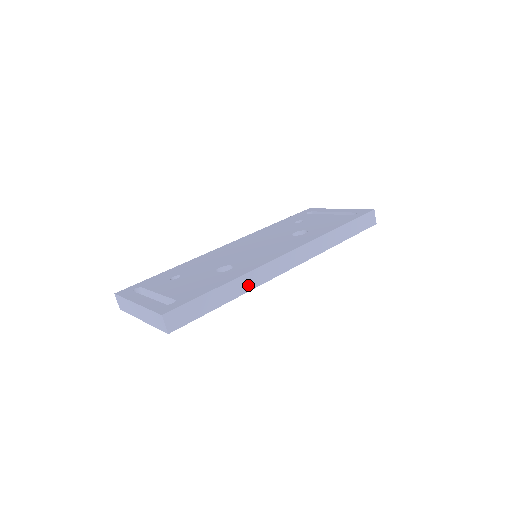
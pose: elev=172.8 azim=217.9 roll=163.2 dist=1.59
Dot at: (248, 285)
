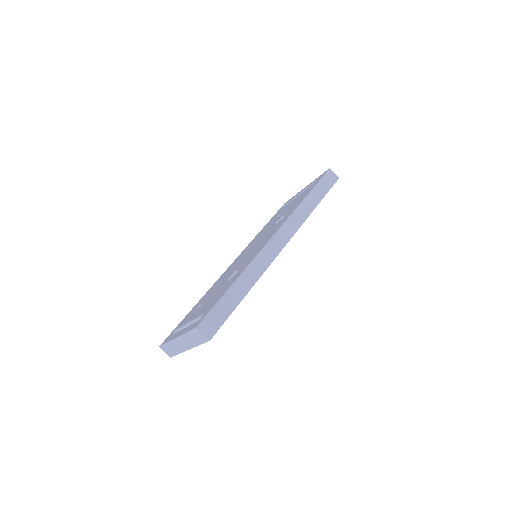
Dot at: (256, 273)
